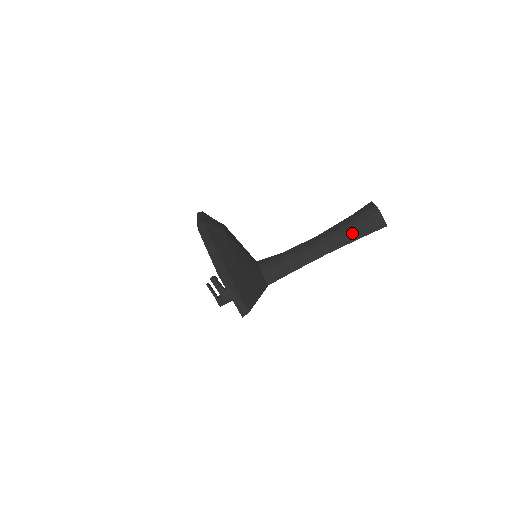
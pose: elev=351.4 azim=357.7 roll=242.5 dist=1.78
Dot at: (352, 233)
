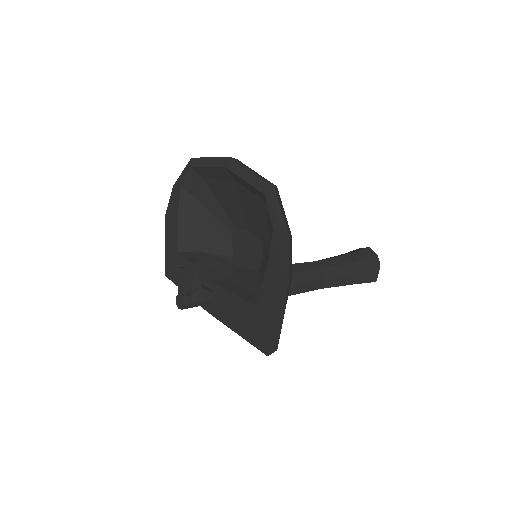
Dot at: (352, 275)
